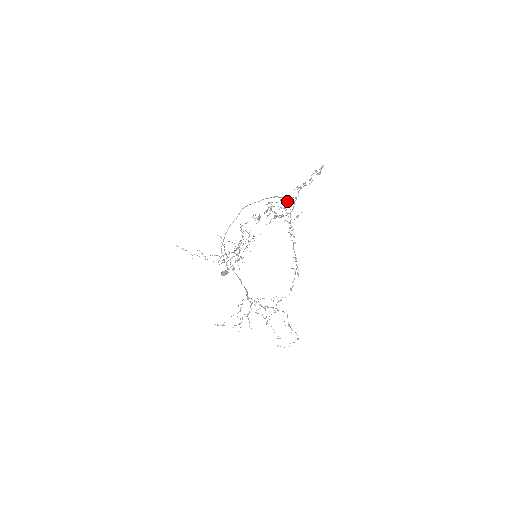
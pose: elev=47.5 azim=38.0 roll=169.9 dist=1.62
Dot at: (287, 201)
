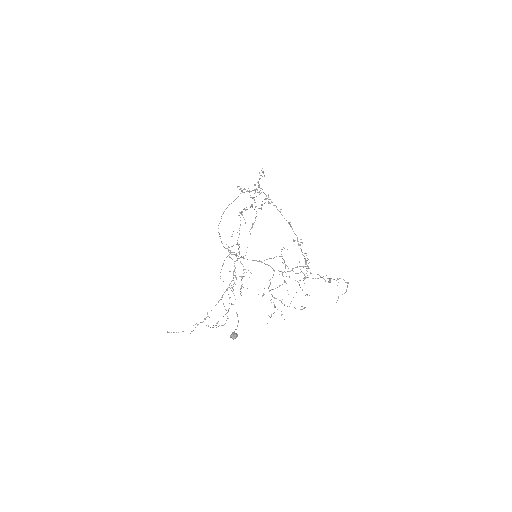
Dot at: occluded
